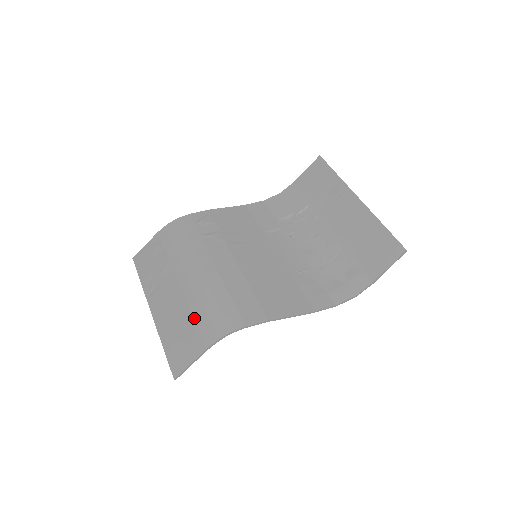
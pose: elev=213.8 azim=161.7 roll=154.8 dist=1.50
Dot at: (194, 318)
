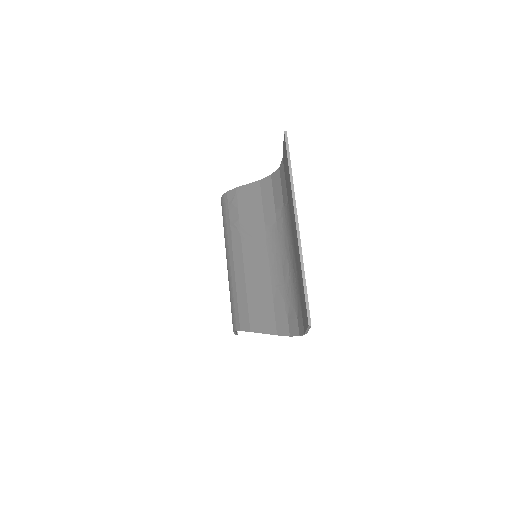
Dot at: occluded
